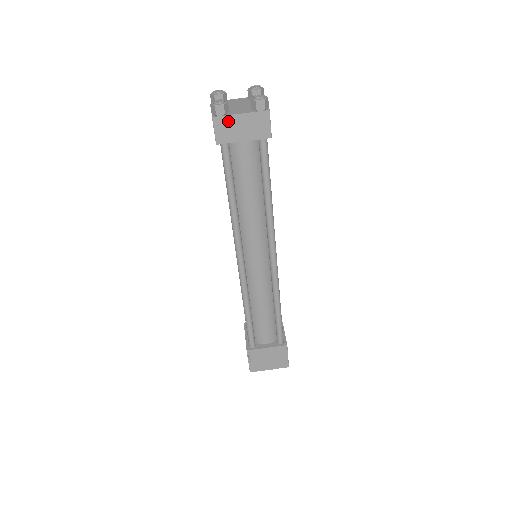
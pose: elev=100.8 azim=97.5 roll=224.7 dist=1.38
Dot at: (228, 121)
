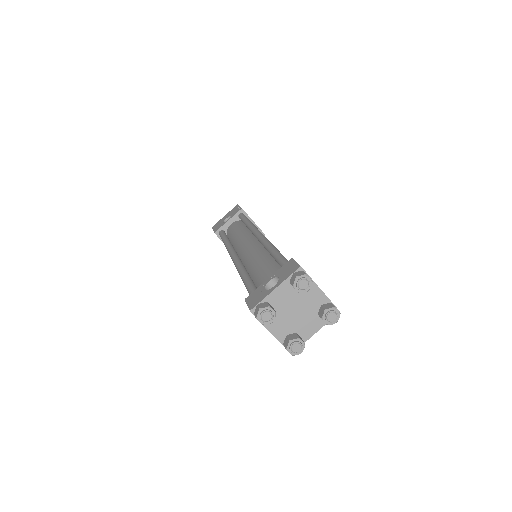
Dot at: occluded
